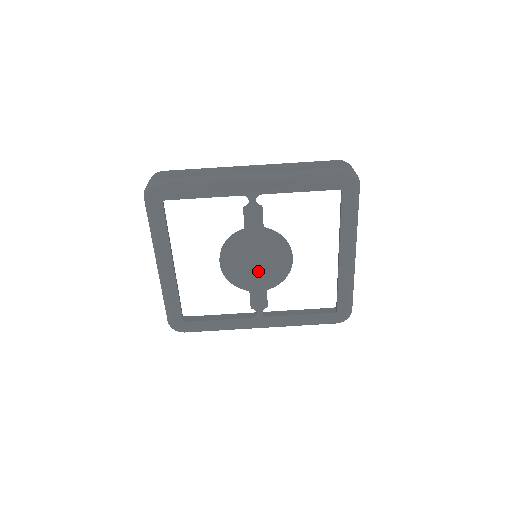
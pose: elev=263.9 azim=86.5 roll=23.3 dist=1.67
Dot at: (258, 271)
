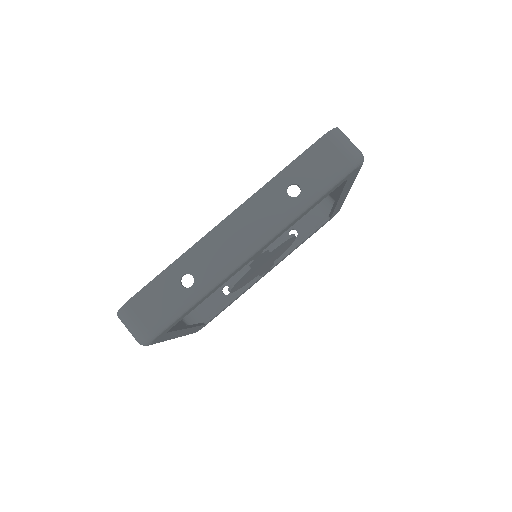
Dot at: (265, 265)
